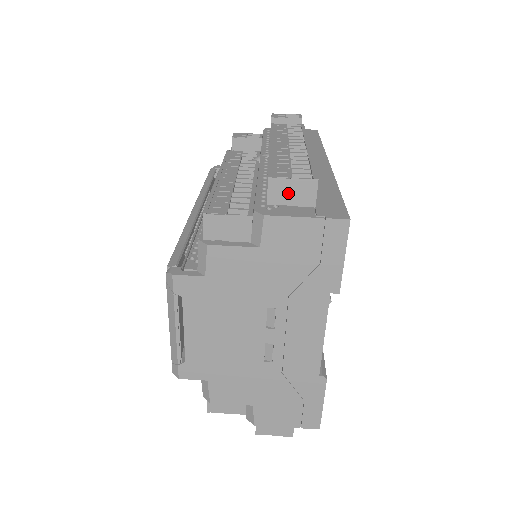
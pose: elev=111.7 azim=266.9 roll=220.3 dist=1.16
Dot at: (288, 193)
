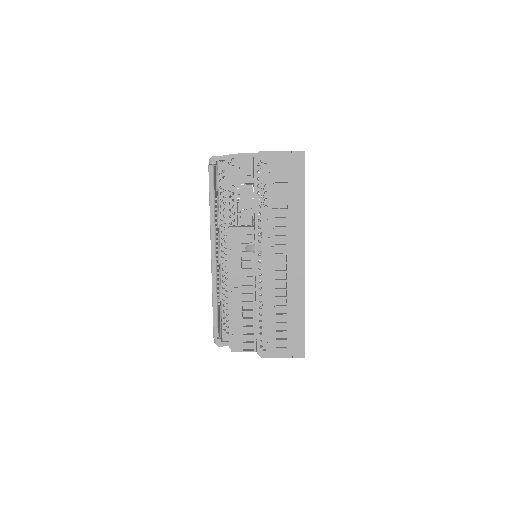
Dot at: occluded
